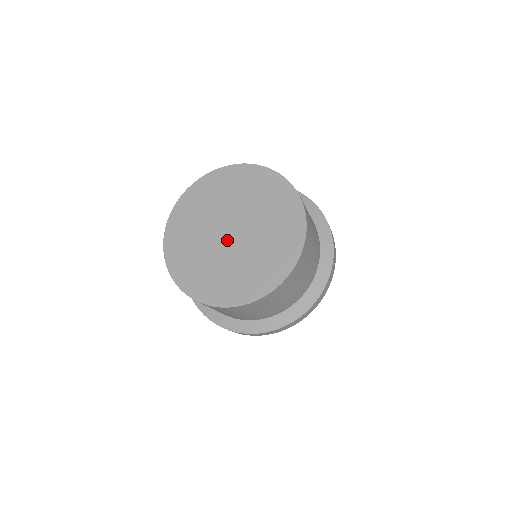
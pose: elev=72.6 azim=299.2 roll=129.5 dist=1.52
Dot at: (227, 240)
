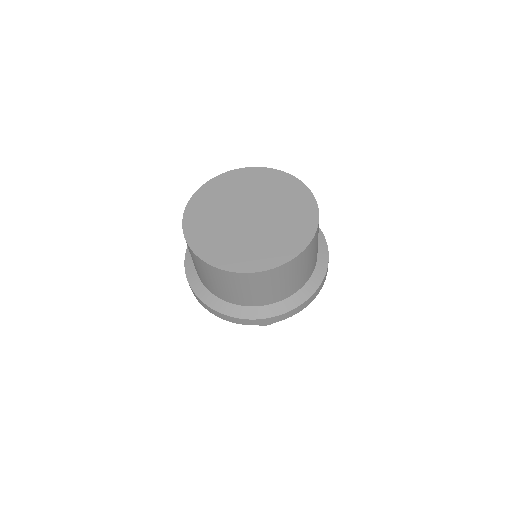
Dot at: (244, 219)
